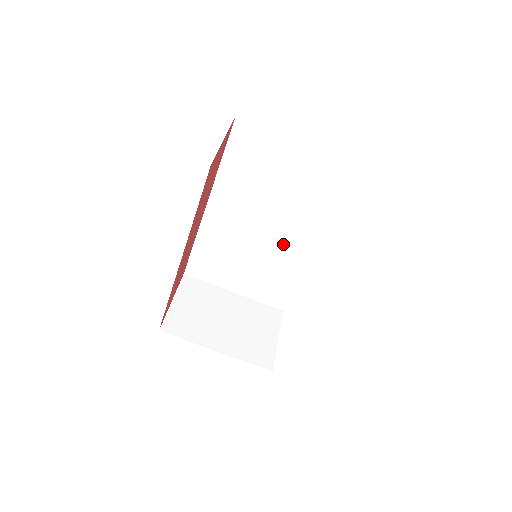
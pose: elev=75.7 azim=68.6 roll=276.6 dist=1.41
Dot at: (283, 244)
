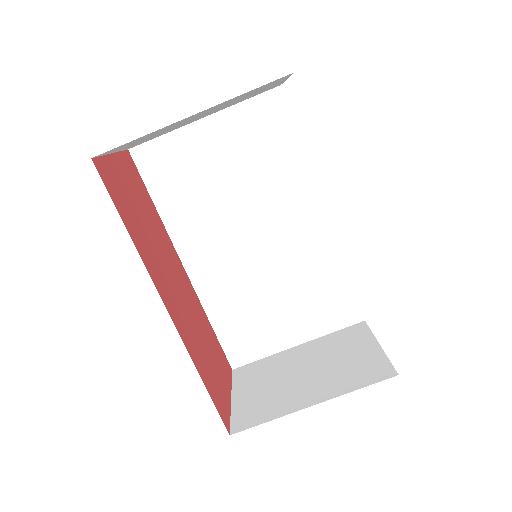
Dot at: (287, 239)
